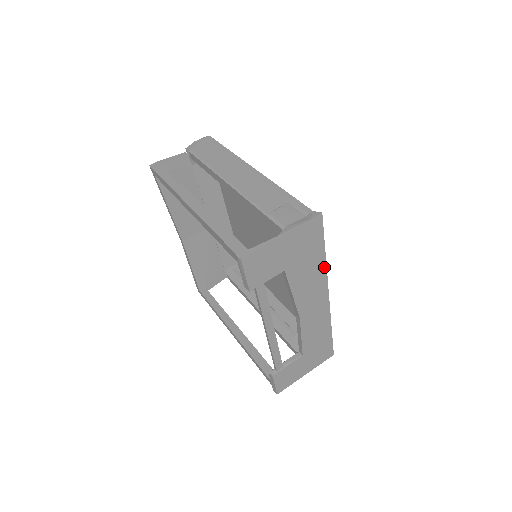
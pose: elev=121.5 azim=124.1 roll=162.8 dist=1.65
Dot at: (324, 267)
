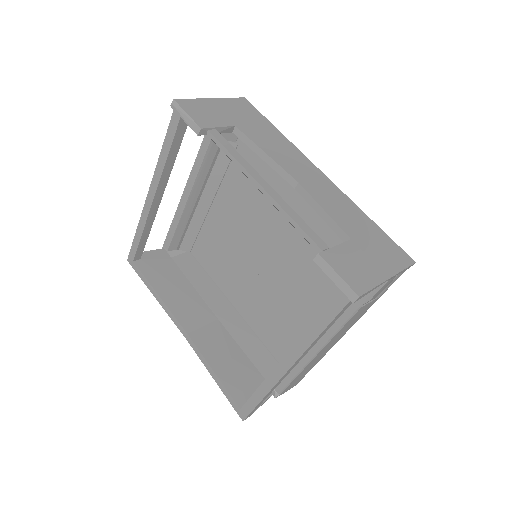
Dot at: (287, 141)
